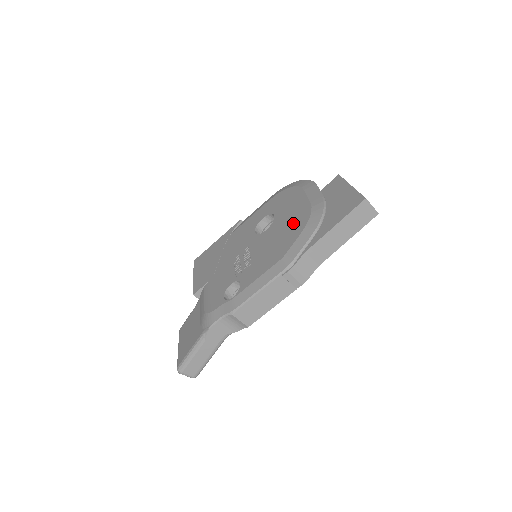
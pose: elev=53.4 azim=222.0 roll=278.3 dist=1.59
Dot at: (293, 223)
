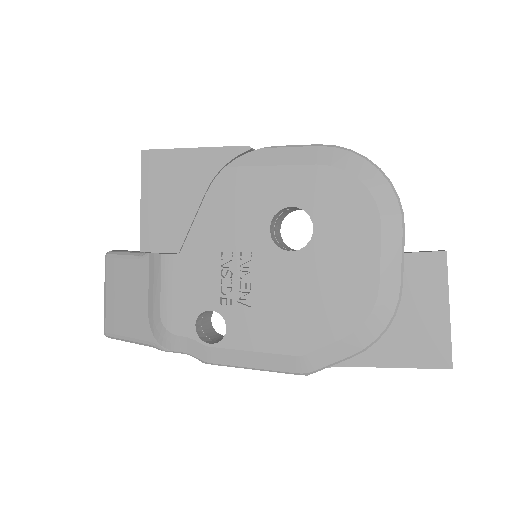
Dot at: (338, 299)
